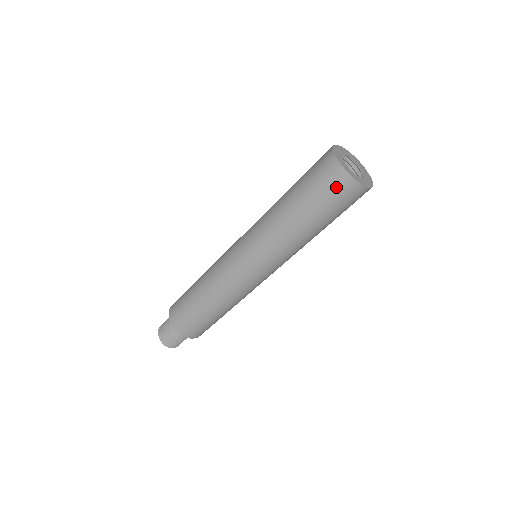
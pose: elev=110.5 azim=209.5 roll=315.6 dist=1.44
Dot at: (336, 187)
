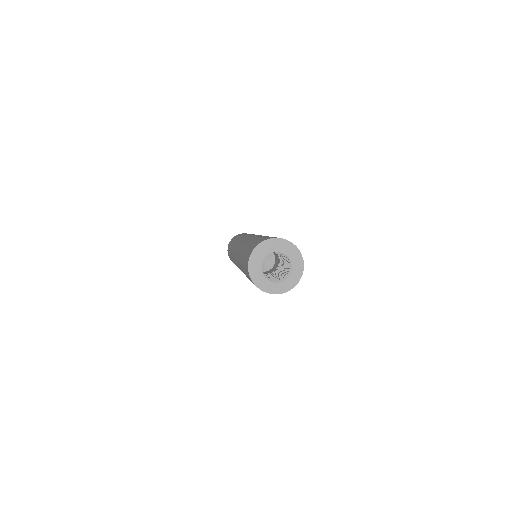
Dot at: occluded
